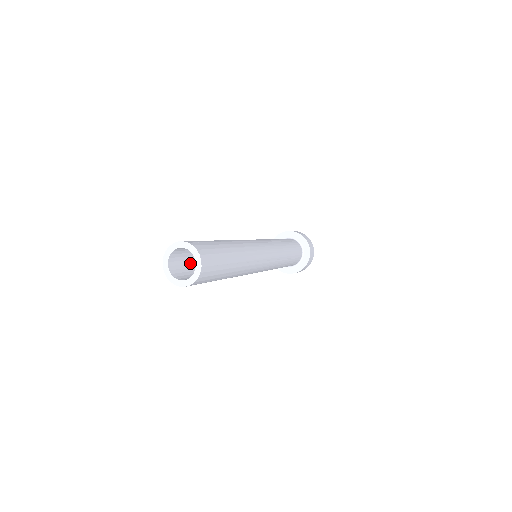
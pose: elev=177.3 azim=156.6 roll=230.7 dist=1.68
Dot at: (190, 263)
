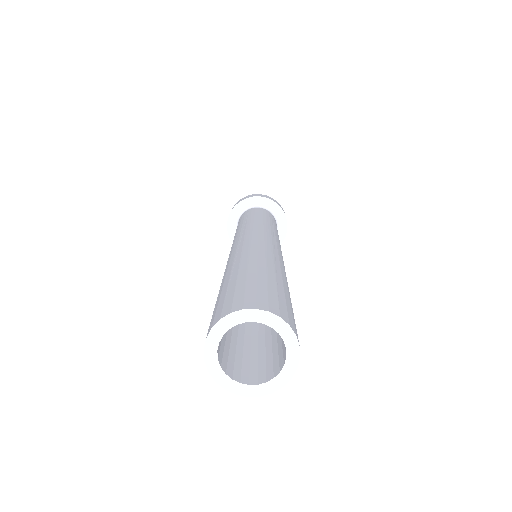
Dot at: occluded
